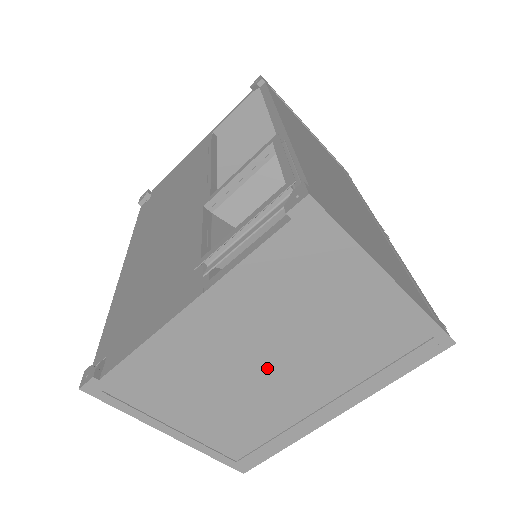
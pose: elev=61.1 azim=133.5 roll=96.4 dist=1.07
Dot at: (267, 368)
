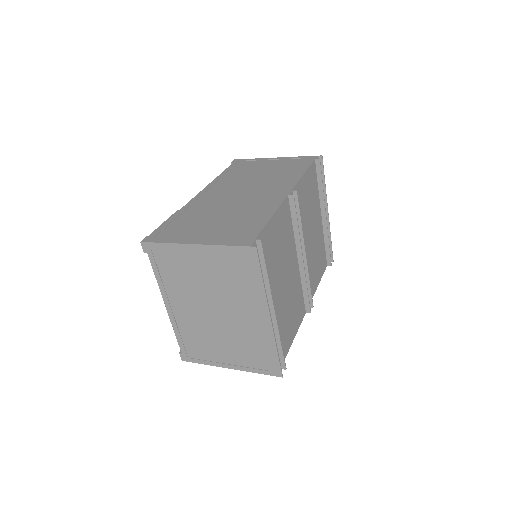
Dot at: (215, 313)
